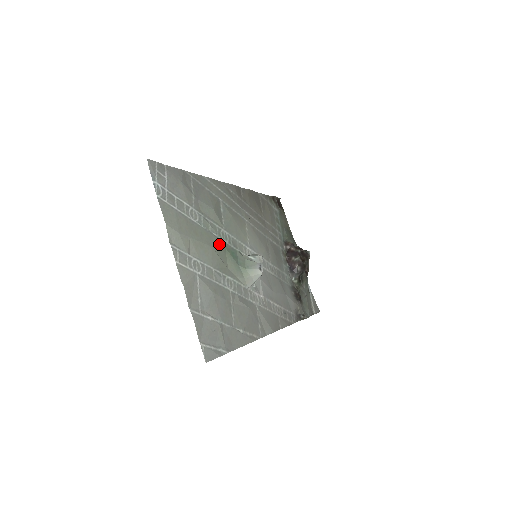
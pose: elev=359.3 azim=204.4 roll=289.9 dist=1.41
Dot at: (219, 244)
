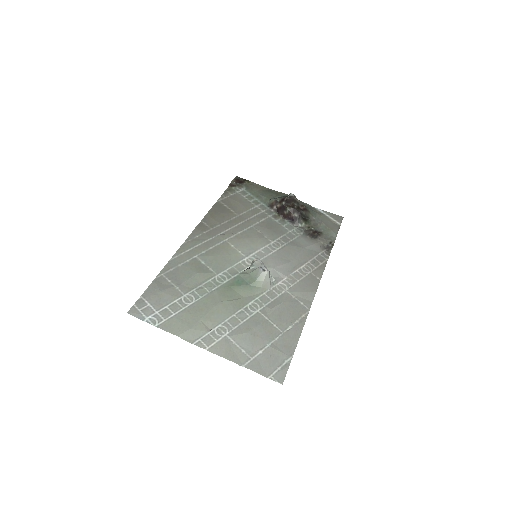
Dot at: (223, 291)
